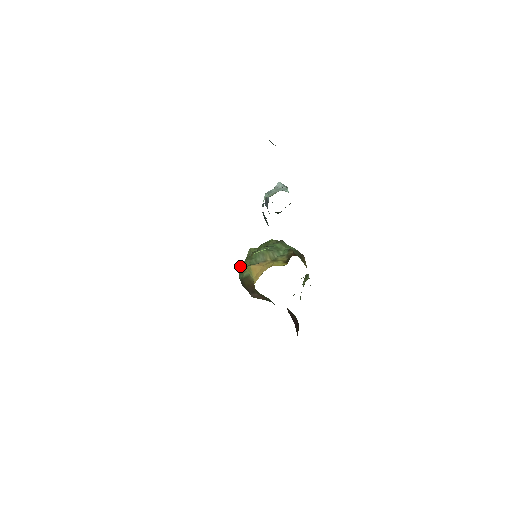
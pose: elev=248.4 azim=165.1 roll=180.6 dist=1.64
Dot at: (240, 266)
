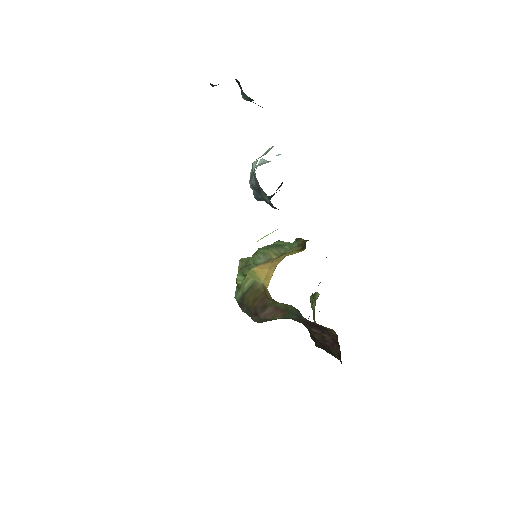
Dot at: occluded
